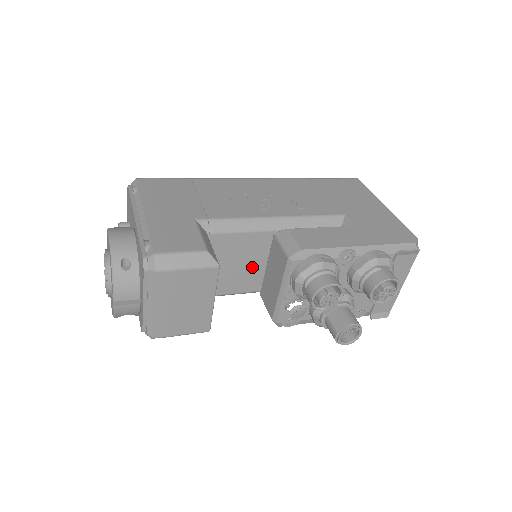
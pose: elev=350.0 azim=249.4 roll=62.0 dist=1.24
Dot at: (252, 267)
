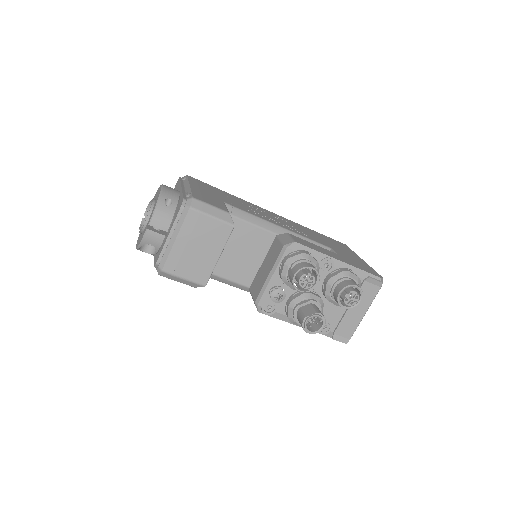
Dot at: (251, 261)
